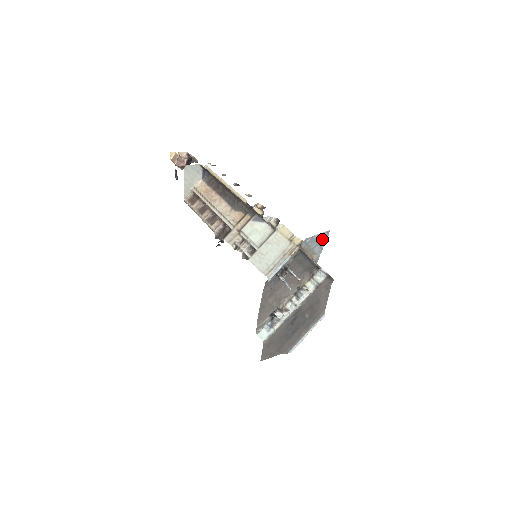
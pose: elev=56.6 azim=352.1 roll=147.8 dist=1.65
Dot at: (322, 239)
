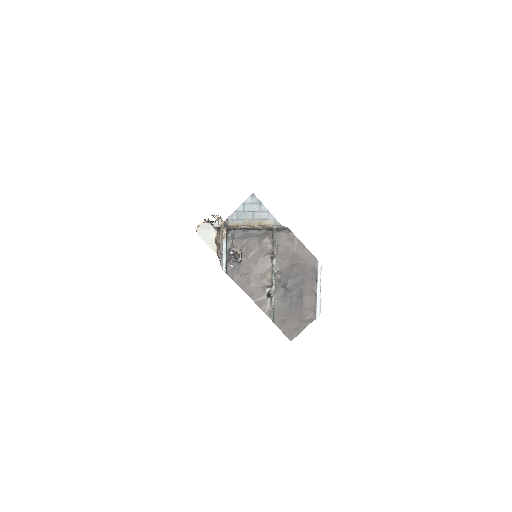
Dot at: (254, 205)
